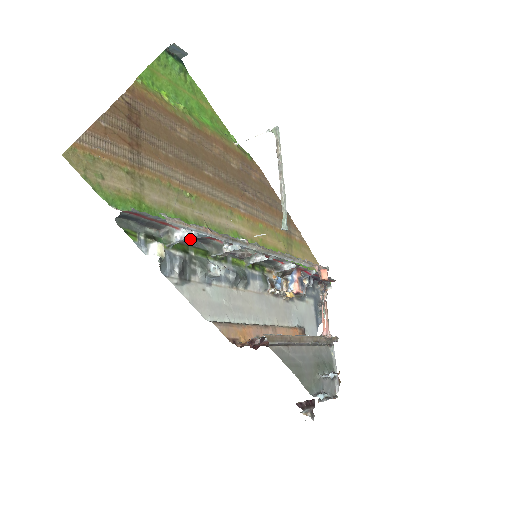
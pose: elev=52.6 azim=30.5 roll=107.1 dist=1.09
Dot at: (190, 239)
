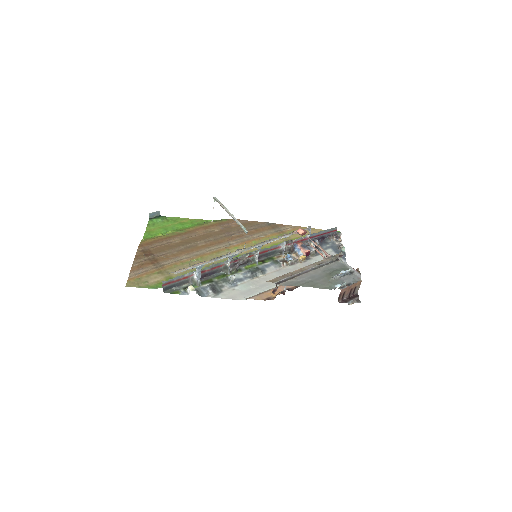
Dot at: (210, 275)
